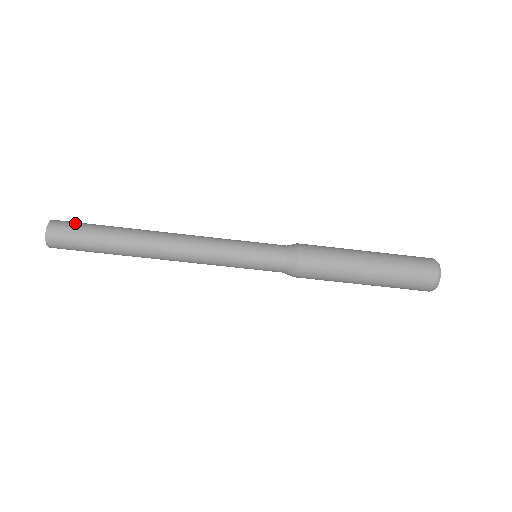
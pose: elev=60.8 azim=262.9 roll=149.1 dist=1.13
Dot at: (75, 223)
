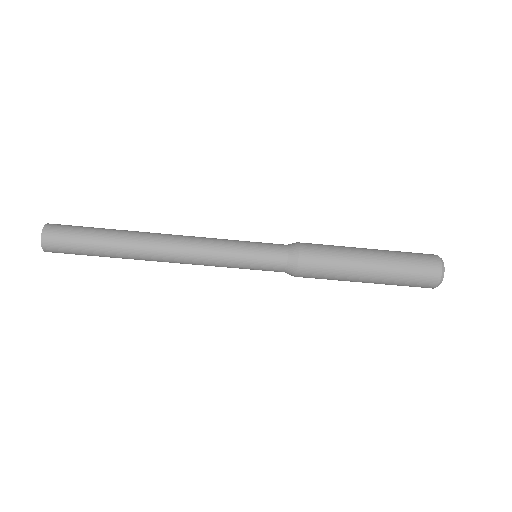
Dot at: (68, 233)
